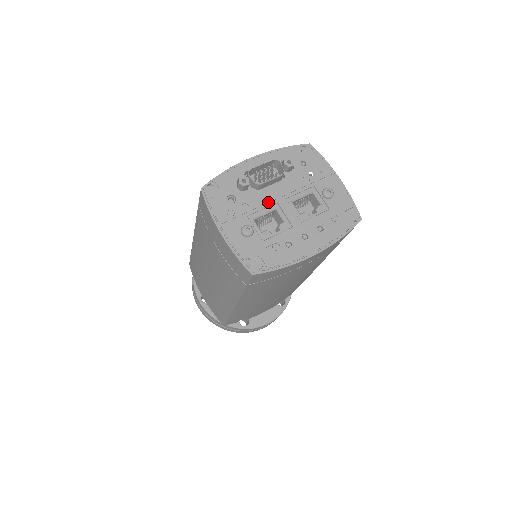
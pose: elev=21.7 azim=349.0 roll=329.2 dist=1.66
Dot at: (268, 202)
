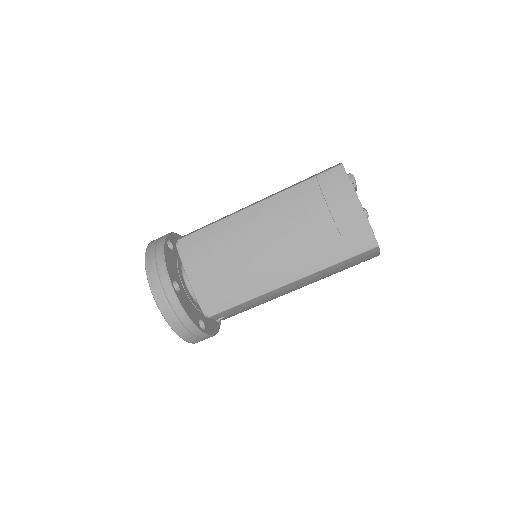
Dot at: occluded
